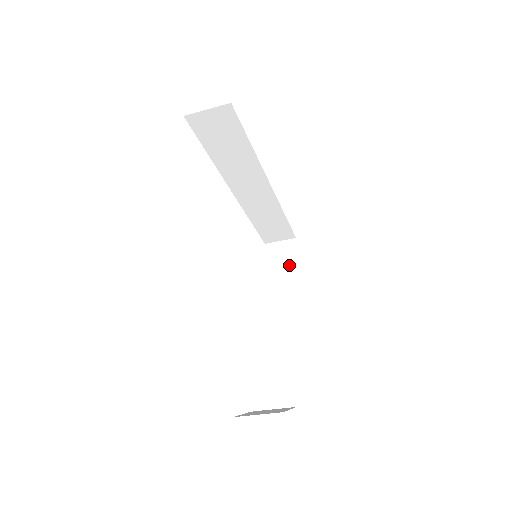
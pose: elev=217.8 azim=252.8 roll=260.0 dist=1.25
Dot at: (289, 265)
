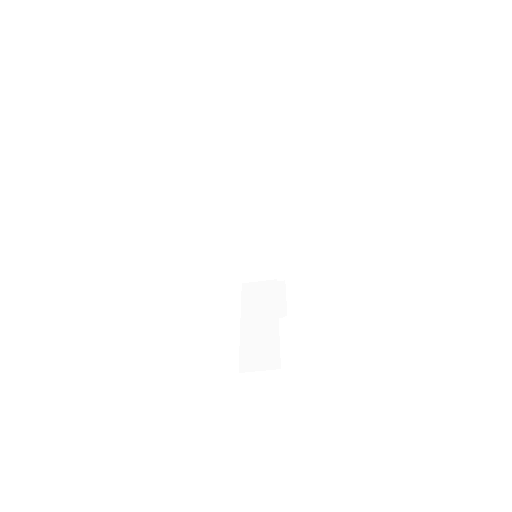
Dot at: occluded
